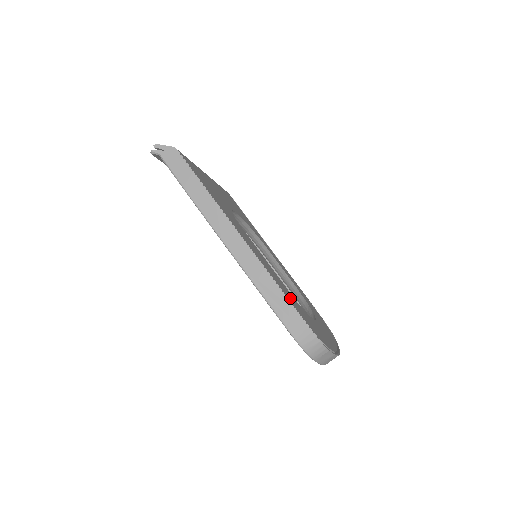
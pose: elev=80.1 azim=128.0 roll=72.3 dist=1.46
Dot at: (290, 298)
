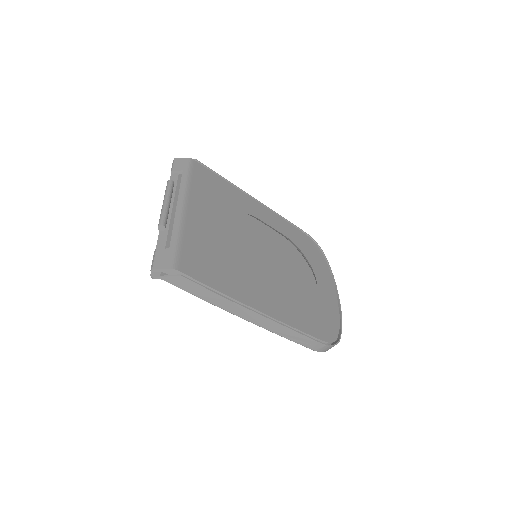
Dot at: (306, 323)
